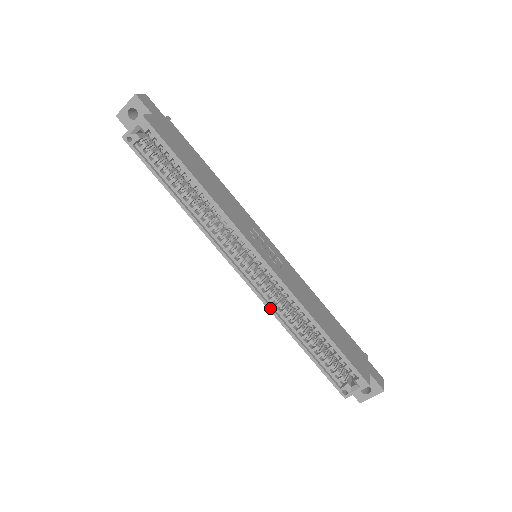
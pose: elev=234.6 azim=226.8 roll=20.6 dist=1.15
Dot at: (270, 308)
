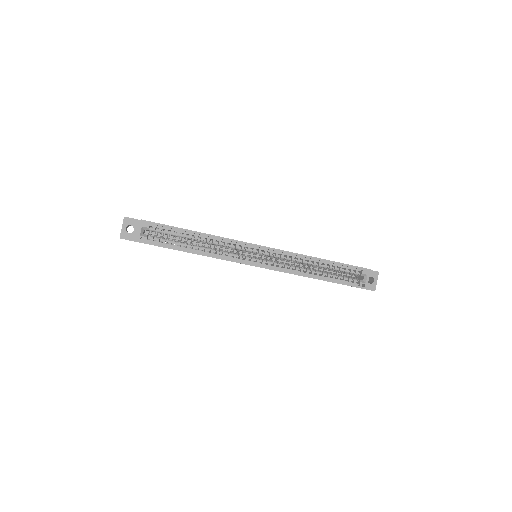
Dot at: (289, 272)
